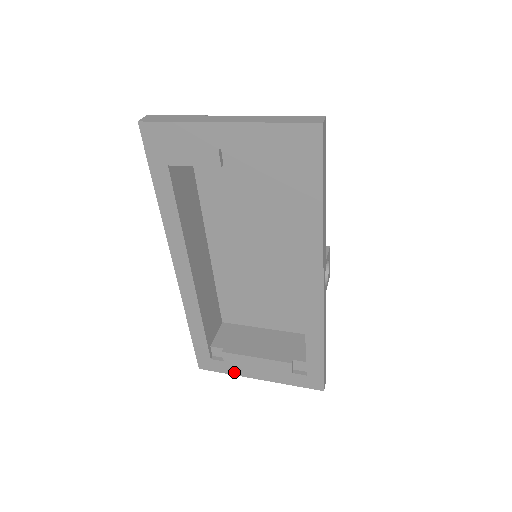
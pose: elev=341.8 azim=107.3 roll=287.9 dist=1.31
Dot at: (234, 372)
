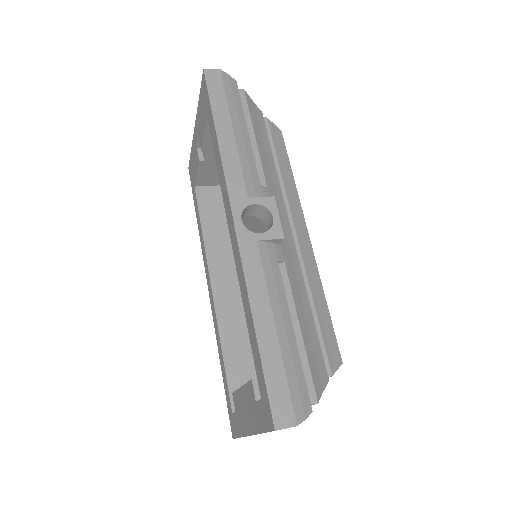
Dot at: (241, 430)
